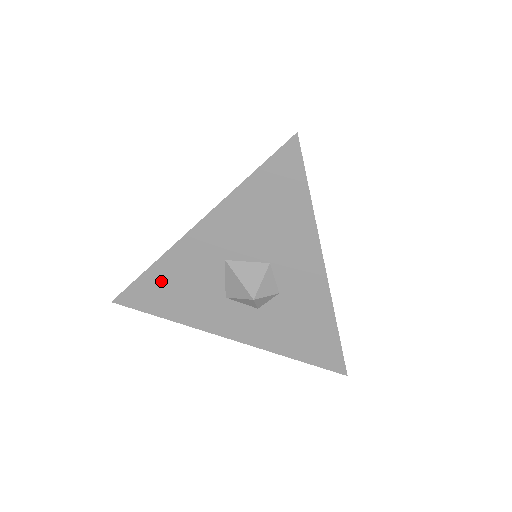
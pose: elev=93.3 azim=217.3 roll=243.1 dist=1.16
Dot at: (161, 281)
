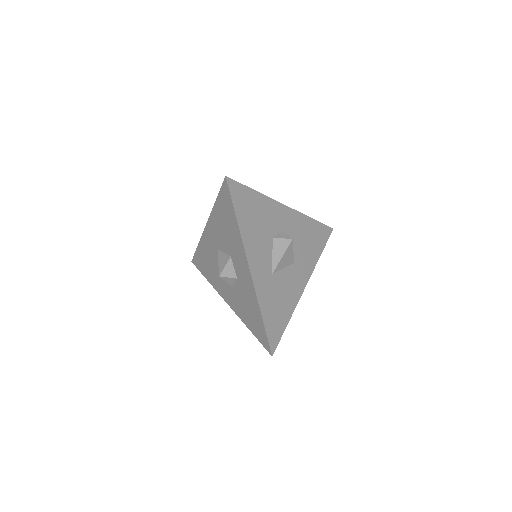
Dot at: (202, 255)
